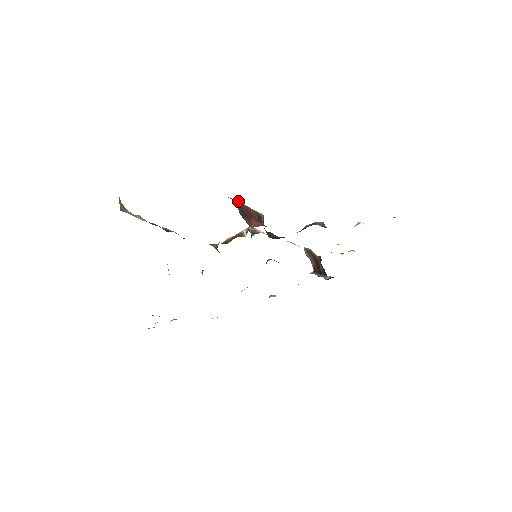
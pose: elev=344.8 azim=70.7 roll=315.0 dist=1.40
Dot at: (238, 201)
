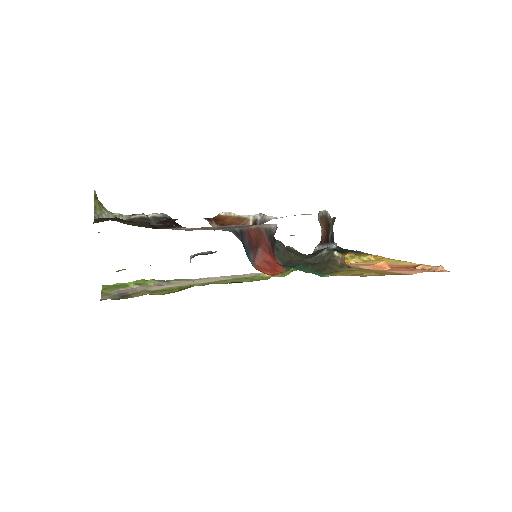
Dot at: (248, 227)
